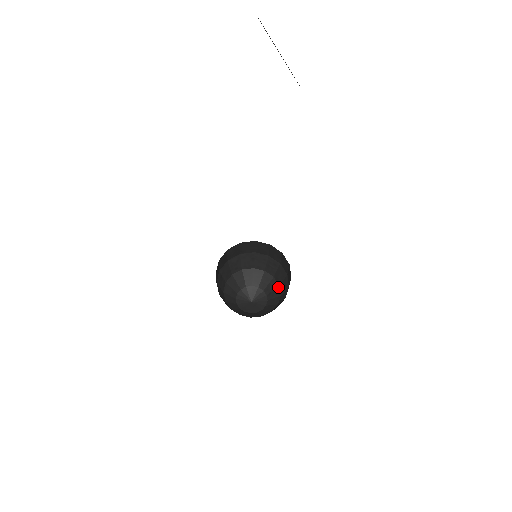
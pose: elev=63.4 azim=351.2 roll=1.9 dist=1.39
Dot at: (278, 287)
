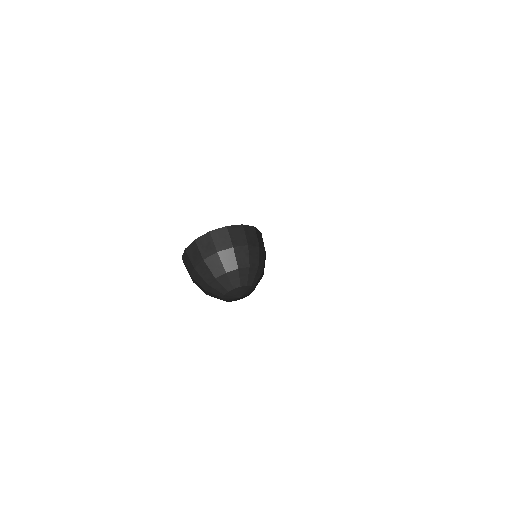
Dot at: occluded
